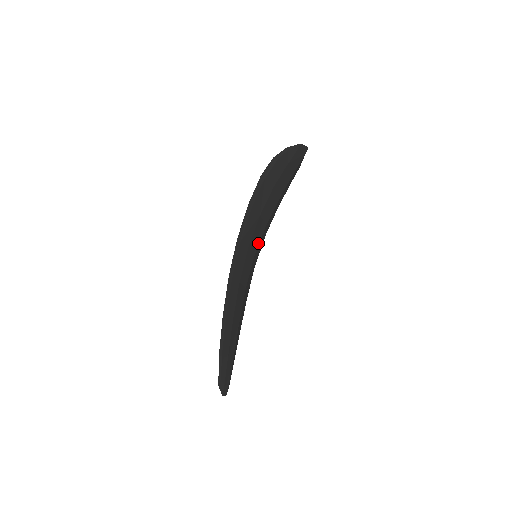
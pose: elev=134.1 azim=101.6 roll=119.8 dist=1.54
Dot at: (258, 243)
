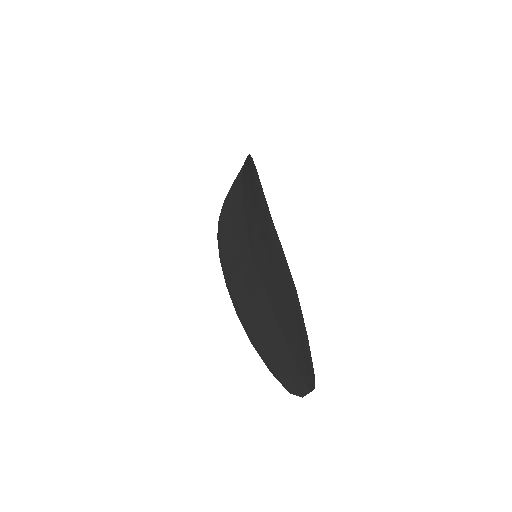
Dot at: occluded
